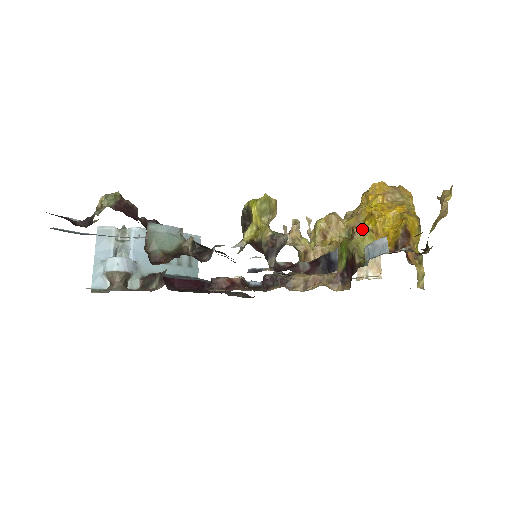
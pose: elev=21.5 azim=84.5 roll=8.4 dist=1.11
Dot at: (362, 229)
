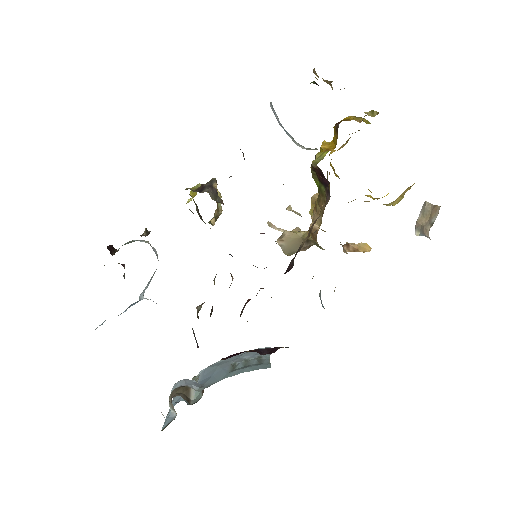
Dot at: occluded
